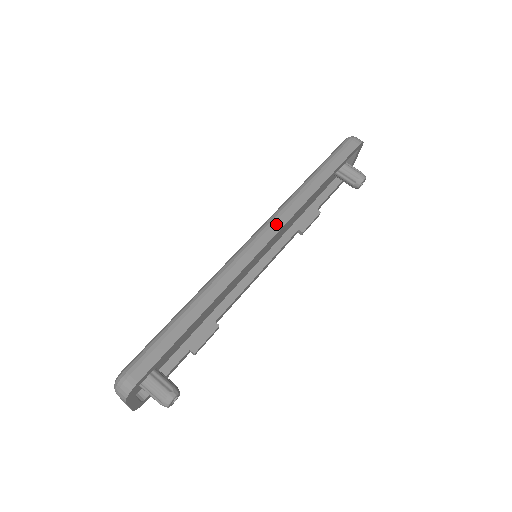
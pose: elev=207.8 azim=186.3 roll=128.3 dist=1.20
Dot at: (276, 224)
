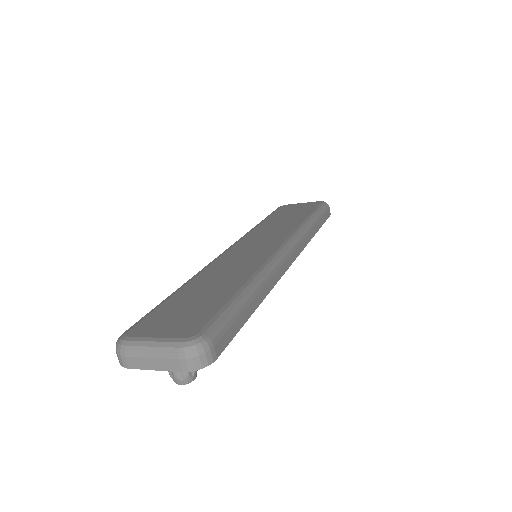
Dot at: (299, 248)
